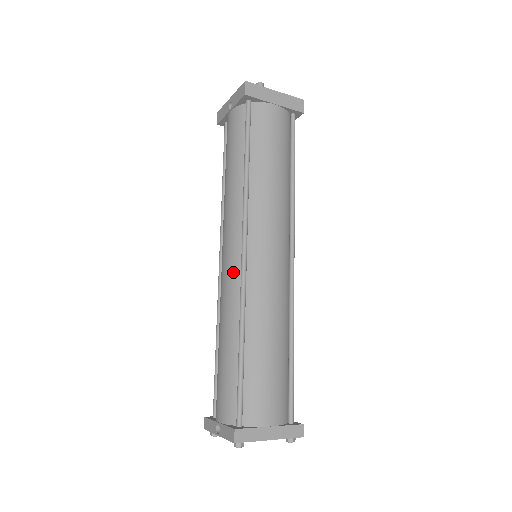
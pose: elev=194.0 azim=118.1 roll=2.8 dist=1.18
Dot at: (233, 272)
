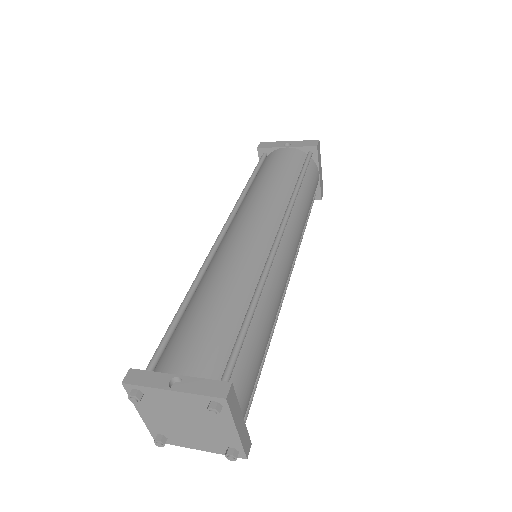
Dot at: (259, 244)
